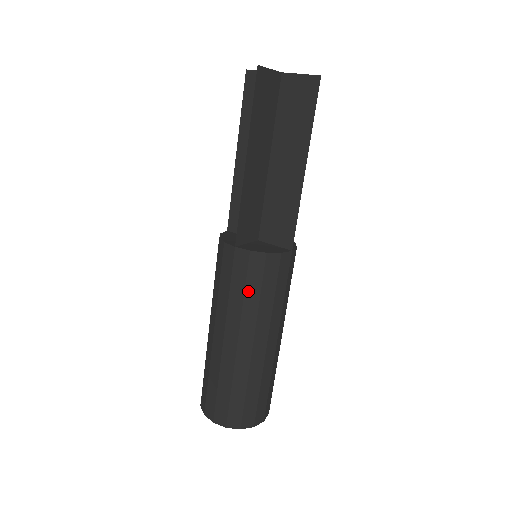
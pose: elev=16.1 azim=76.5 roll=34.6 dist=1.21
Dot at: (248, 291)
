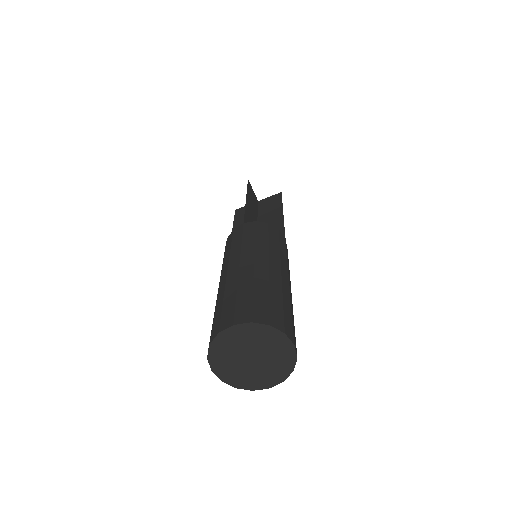
Dot at: (258, 237)
